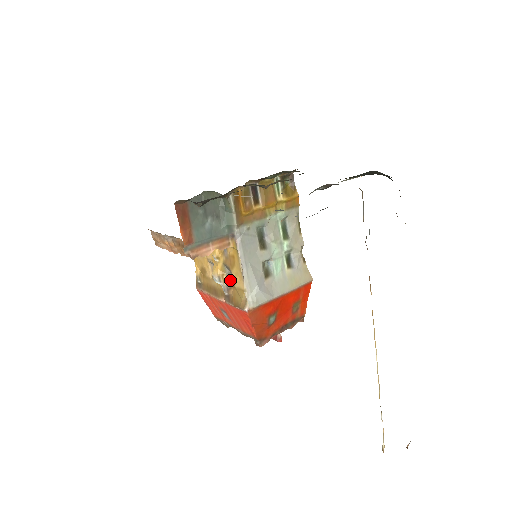
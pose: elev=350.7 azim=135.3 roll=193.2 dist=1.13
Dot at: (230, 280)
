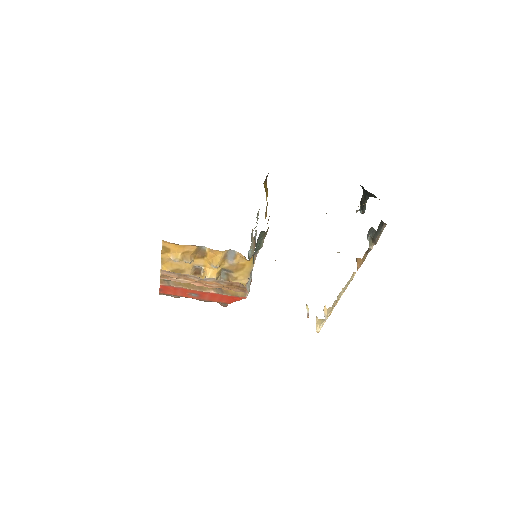
Dot at: (224, 277)
